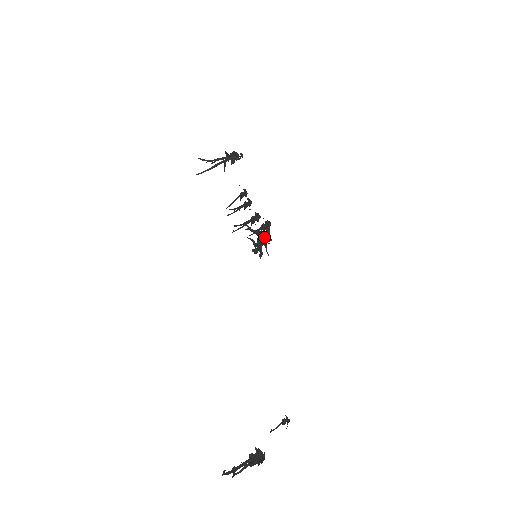
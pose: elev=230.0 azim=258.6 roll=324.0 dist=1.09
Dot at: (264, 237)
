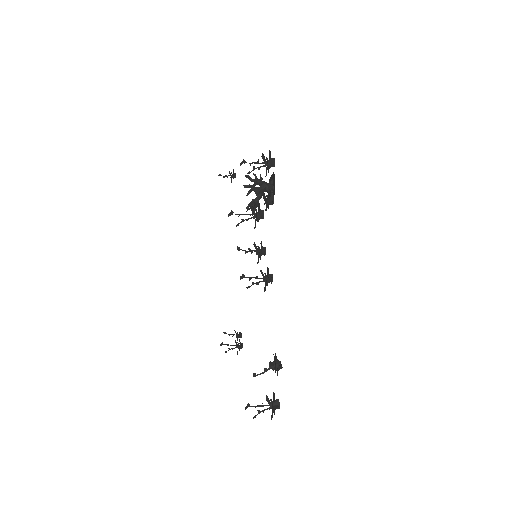
Dot at: occluded
